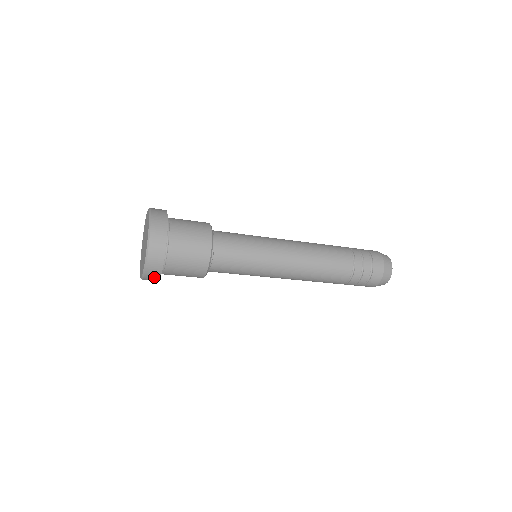
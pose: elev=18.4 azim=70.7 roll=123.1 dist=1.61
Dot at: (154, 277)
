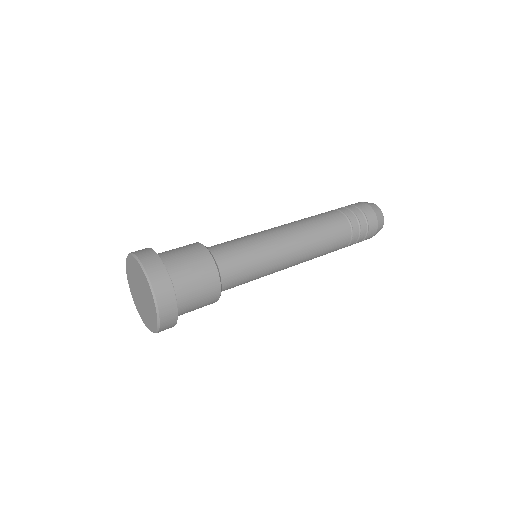
Dot at: occluded
